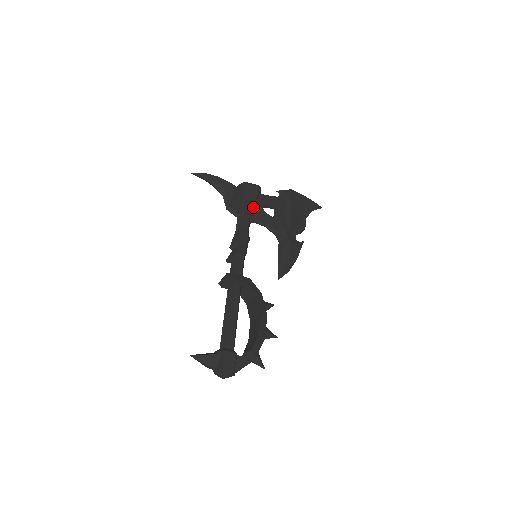
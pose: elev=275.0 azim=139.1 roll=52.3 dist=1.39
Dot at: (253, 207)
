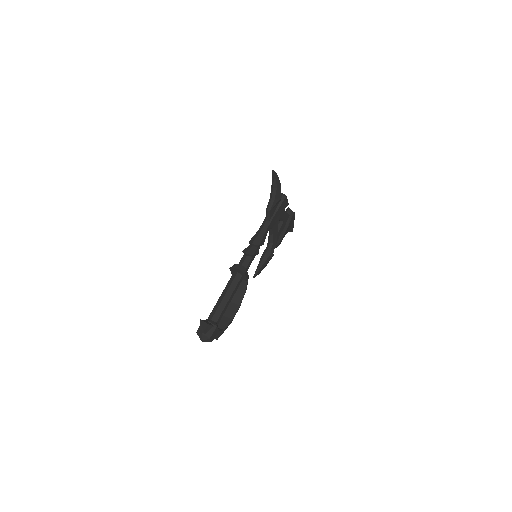
Dot at: (276, 217)
